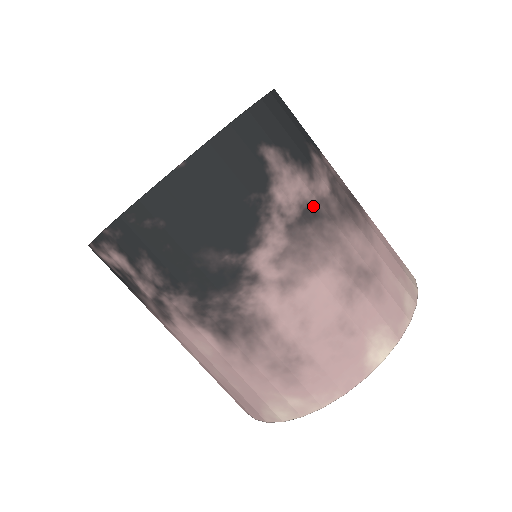
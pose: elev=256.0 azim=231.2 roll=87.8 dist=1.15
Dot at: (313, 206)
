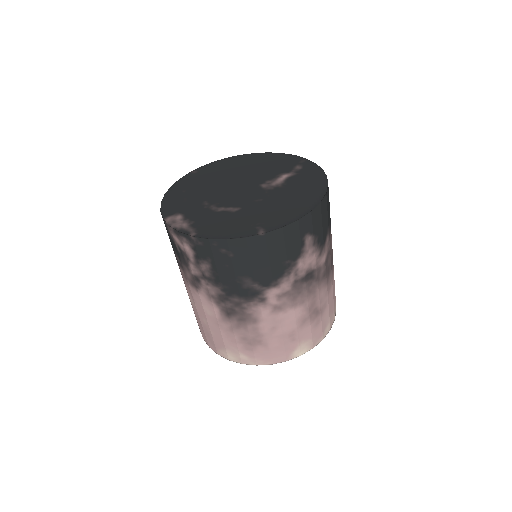
Dot at: (313, 272)
